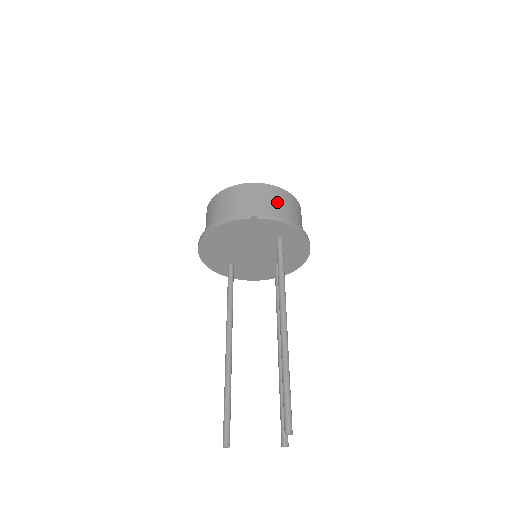
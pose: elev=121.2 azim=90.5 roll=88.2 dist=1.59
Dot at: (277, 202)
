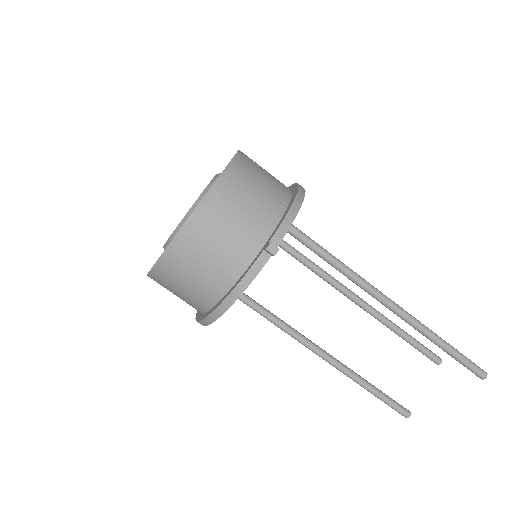
Dot at: (251, 193)
